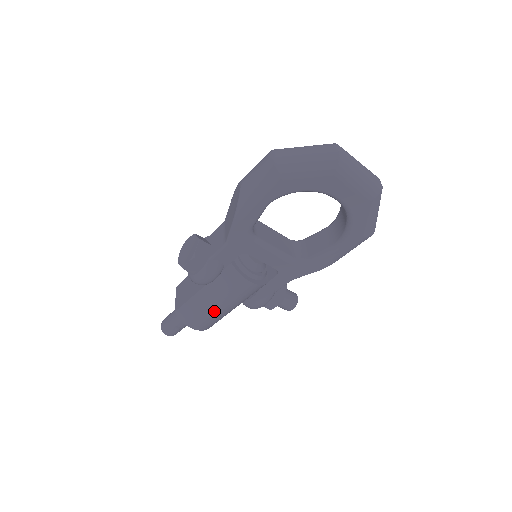
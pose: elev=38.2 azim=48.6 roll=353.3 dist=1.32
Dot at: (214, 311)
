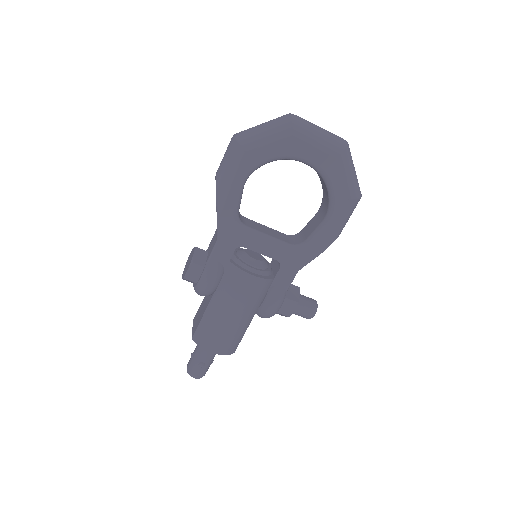
Dot at: (228, 323)
